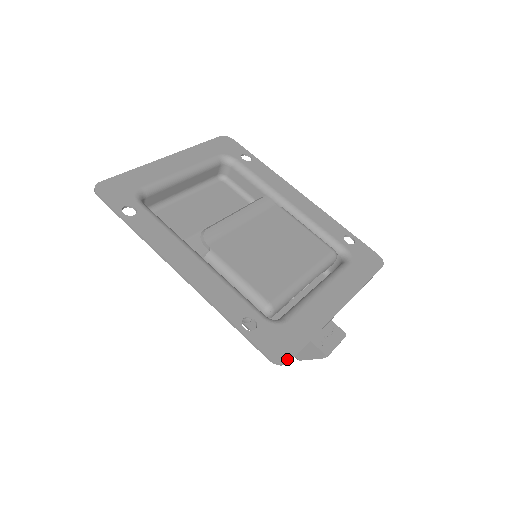
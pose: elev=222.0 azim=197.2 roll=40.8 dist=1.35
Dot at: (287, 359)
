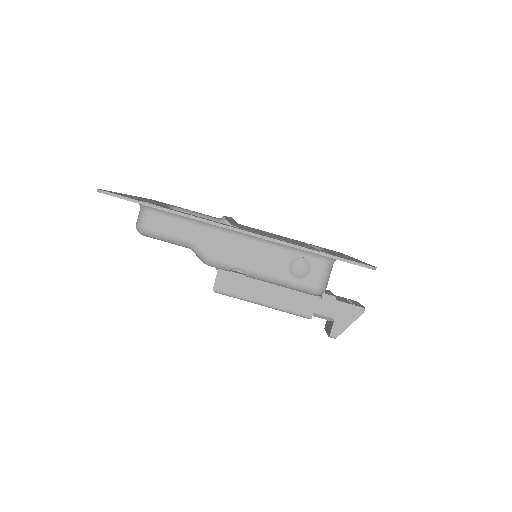
Dot at: (373, 266)
